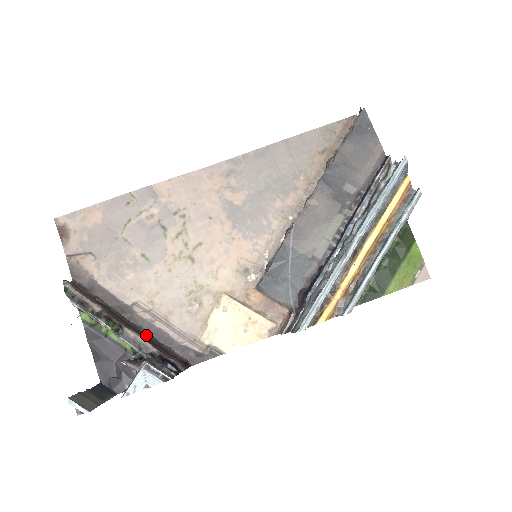
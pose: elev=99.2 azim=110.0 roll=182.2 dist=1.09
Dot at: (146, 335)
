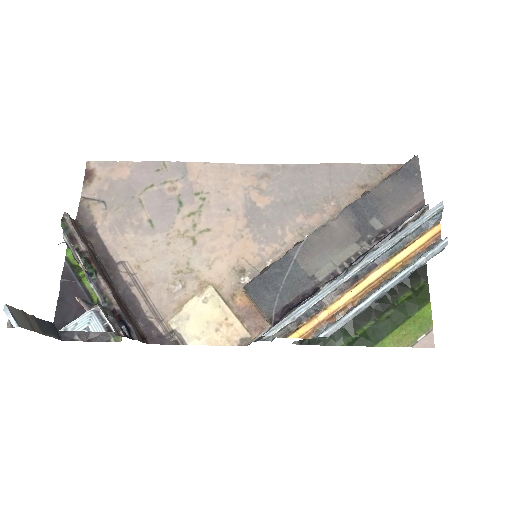
Dot at: (118, 295)
